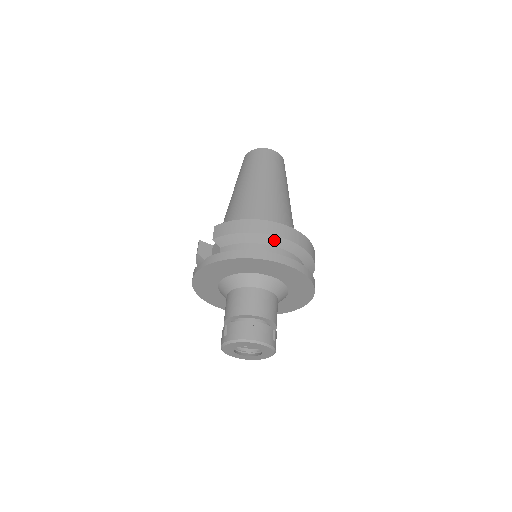
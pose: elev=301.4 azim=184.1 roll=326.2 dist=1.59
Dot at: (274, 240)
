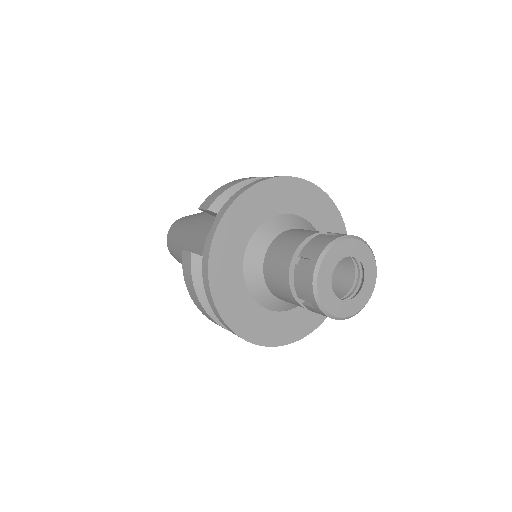
Dot at: occluded
